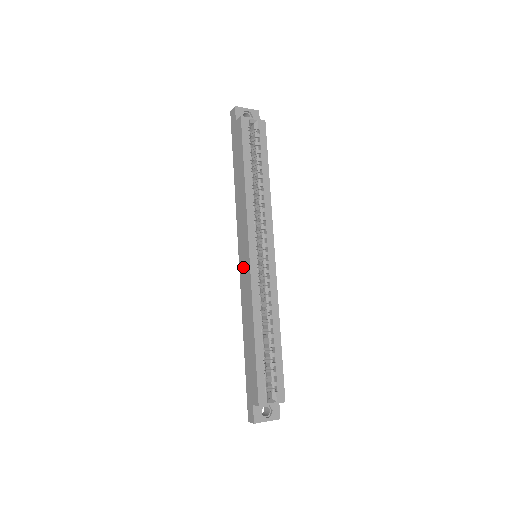
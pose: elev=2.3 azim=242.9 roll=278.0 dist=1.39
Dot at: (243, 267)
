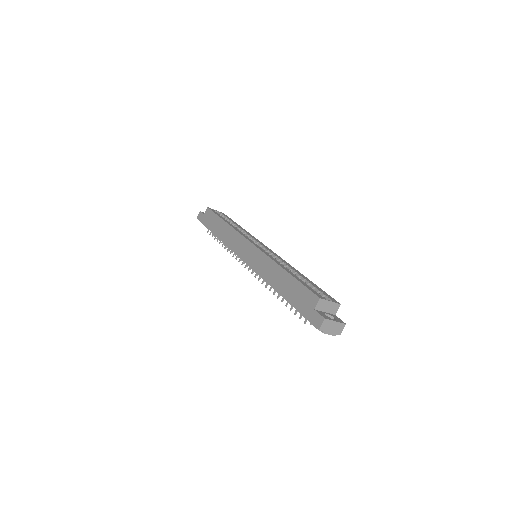
Dot at: (250, 257)
